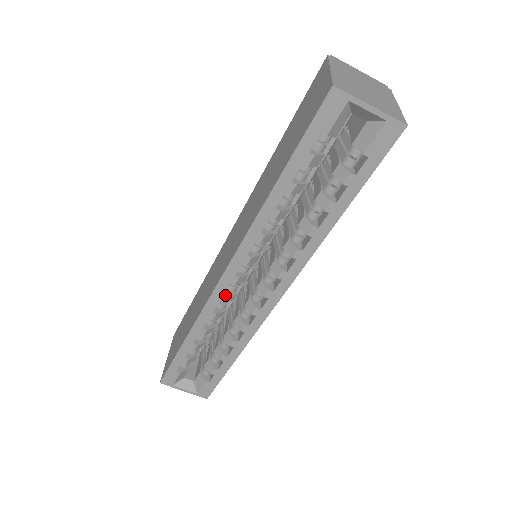
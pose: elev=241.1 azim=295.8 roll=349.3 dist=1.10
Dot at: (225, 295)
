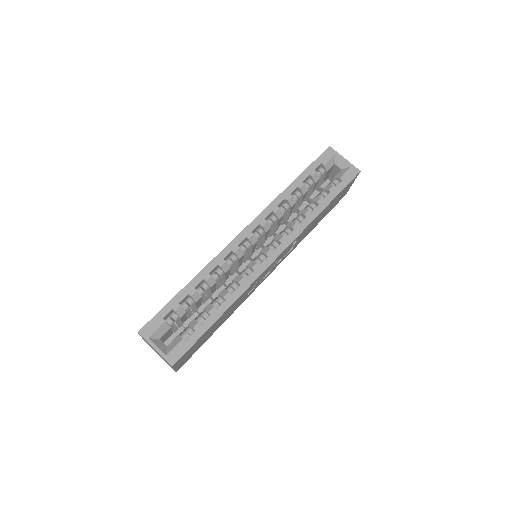
Dot at: occluded
